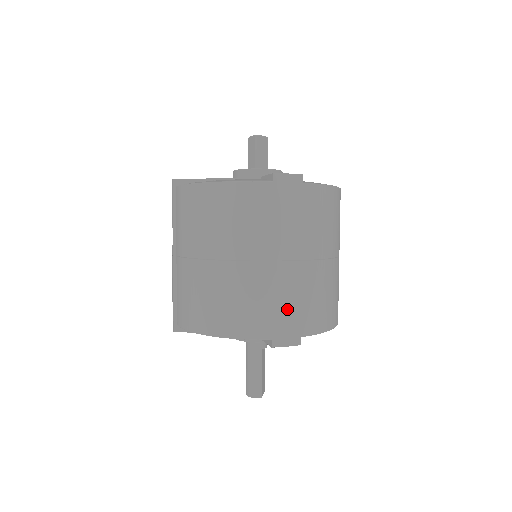
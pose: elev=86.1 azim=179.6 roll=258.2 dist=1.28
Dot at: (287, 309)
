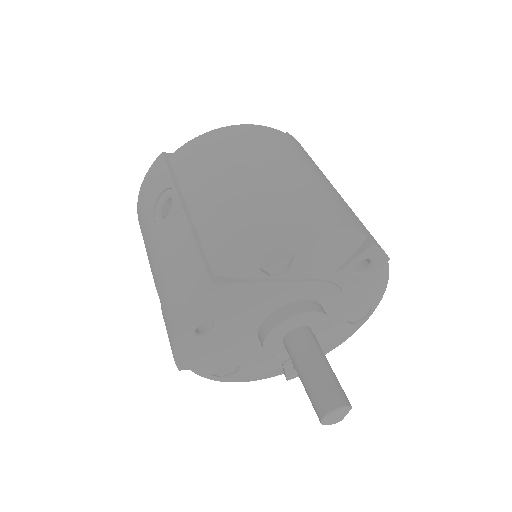
Dot at: (359, 220)
